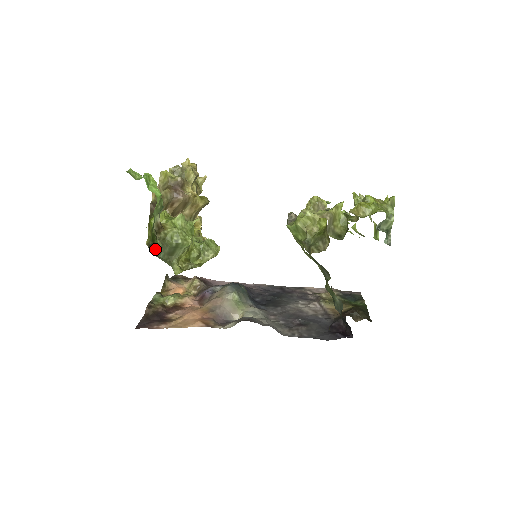
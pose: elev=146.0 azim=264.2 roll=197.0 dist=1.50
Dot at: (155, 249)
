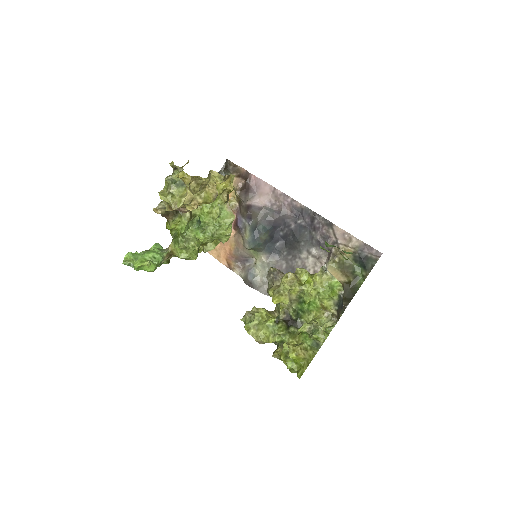
Dot at: occluded
